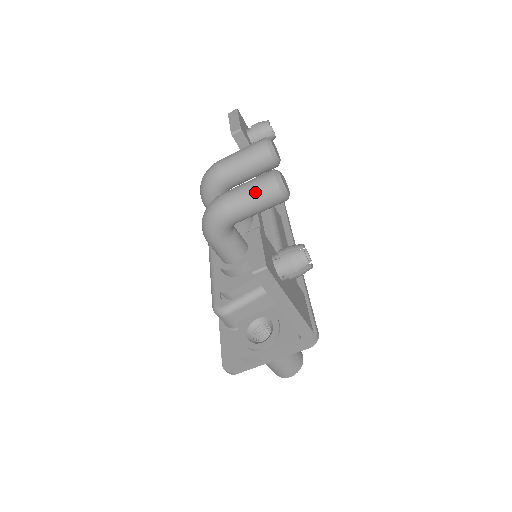
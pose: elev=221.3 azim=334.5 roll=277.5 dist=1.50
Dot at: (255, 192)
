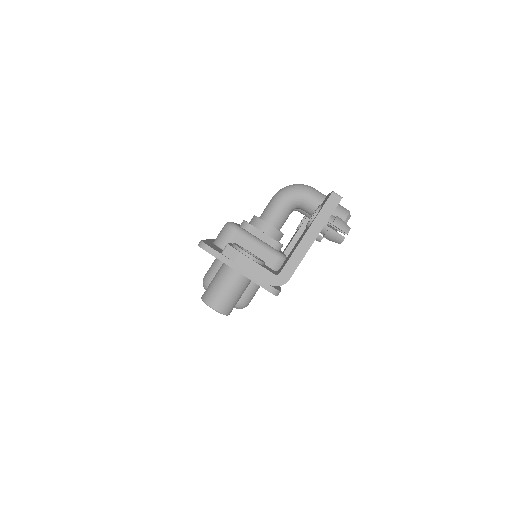
Dot at: occluded
